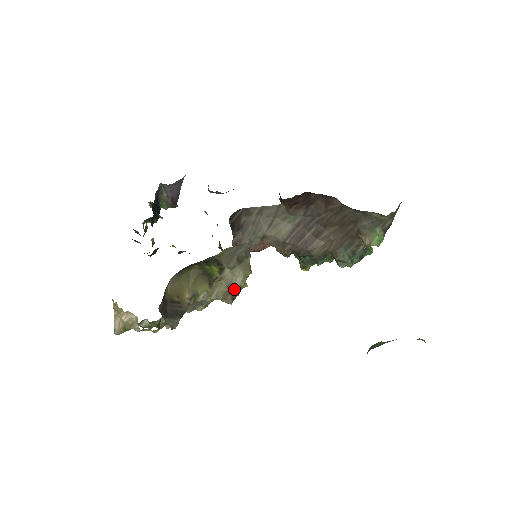
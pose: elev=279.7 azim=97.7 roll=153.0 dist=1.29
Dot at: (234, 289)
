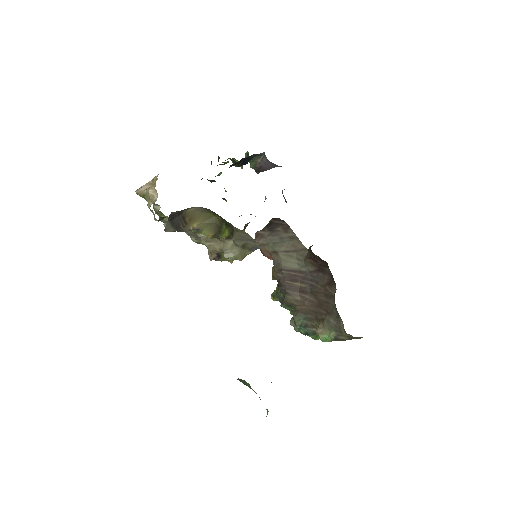
Dot at: (222, 255)
